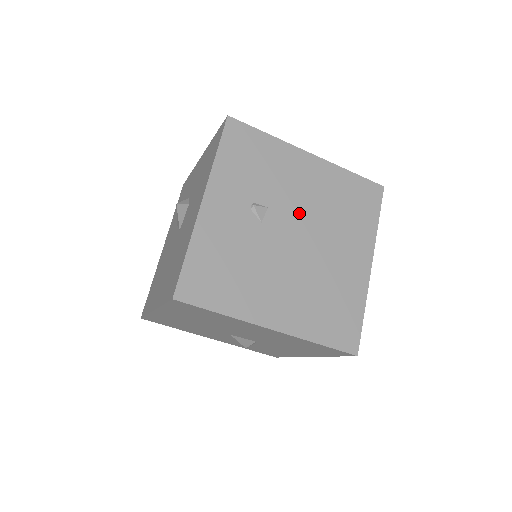
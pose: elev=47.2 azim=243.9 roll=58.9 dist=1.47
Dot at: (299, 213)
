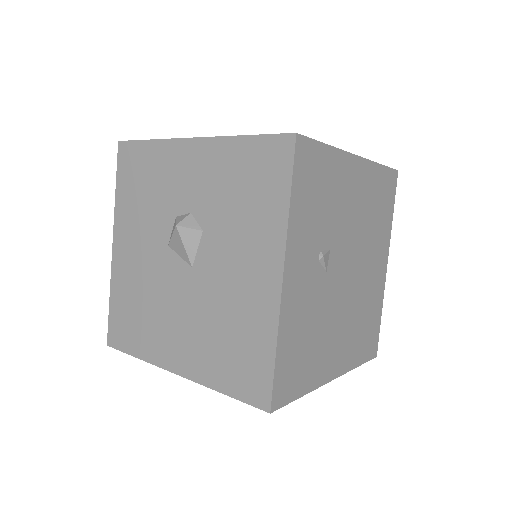
Dot at: (350, 240)
